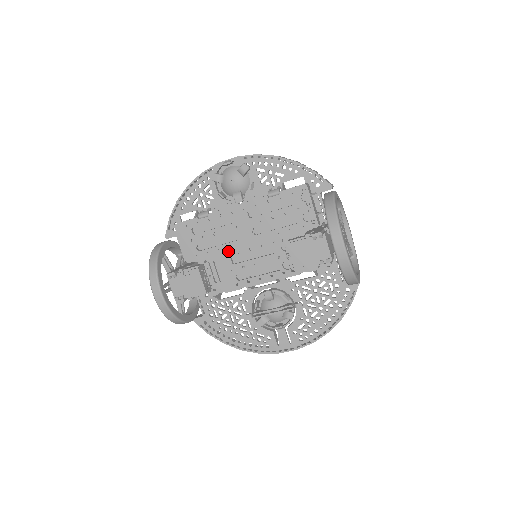
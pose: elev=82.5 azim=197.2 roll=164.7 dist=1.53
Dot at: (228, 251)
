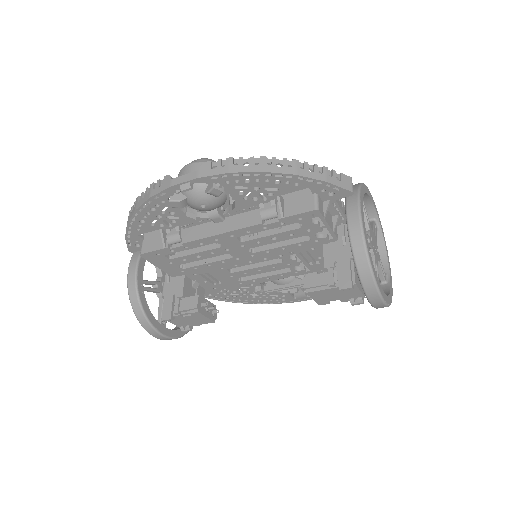
Dot at: (221, 266)
